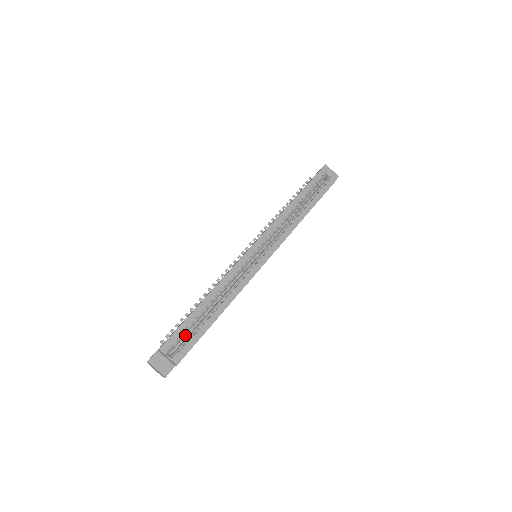
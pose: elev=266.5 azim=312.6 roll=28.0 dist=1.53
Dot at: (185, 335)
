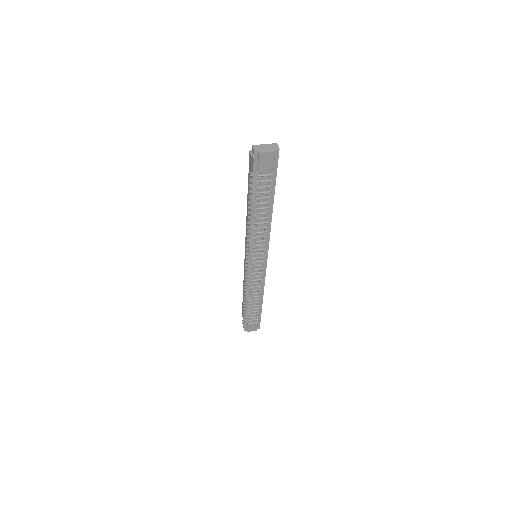
Dot at: occluded
